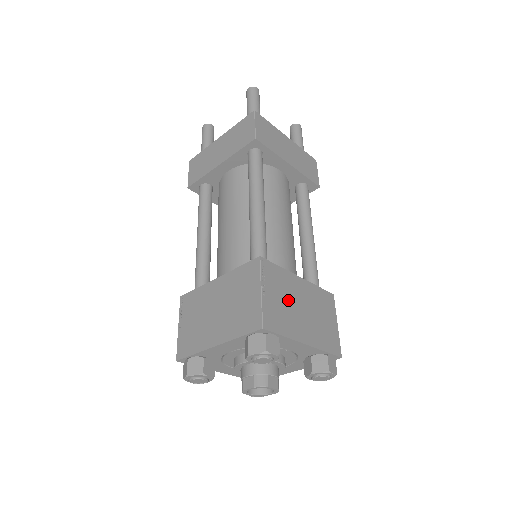
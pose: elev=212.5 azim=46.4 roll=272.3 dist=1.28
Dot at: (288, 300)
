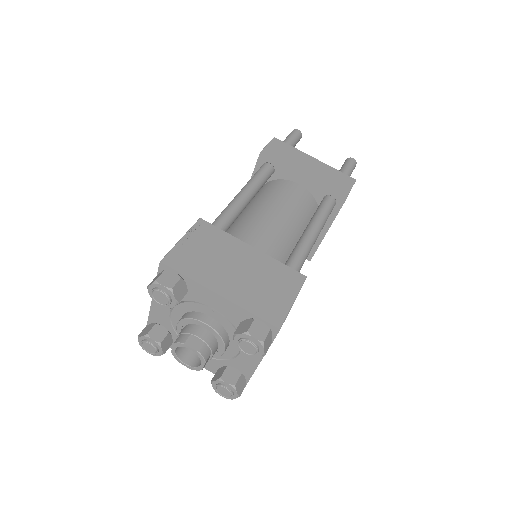
Dot at: (217, 256)
